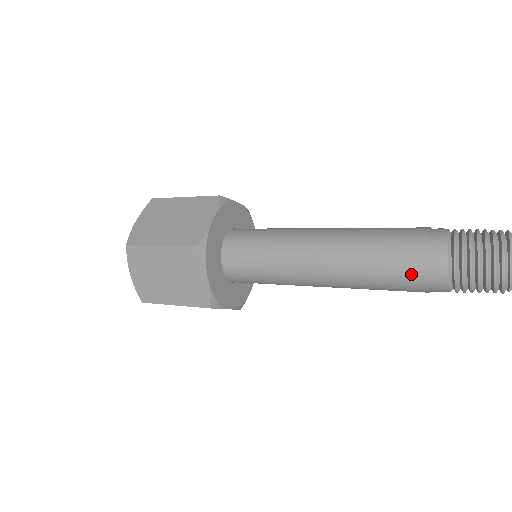
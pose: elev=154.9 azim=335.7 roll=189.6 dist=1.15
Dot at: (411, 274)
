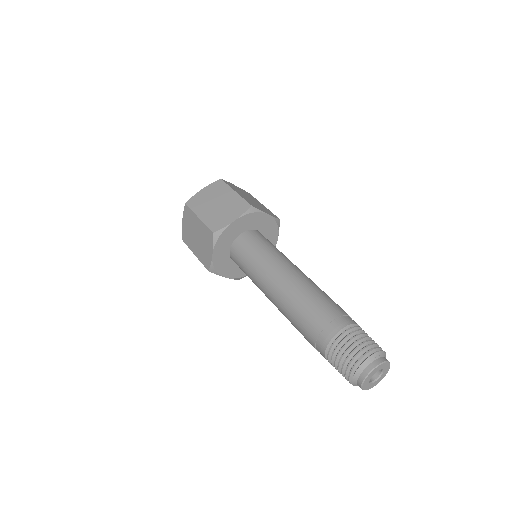
Dot at: (309, 334)
